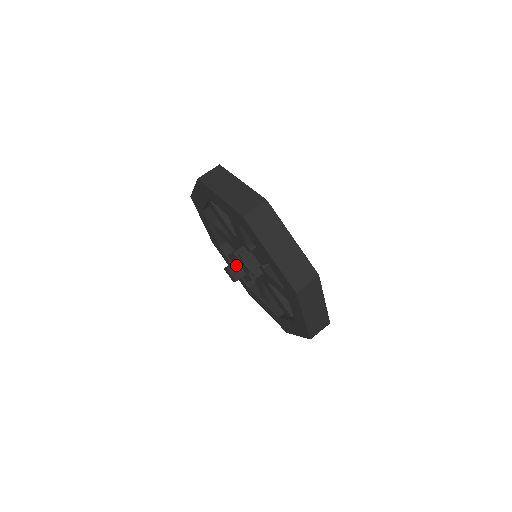
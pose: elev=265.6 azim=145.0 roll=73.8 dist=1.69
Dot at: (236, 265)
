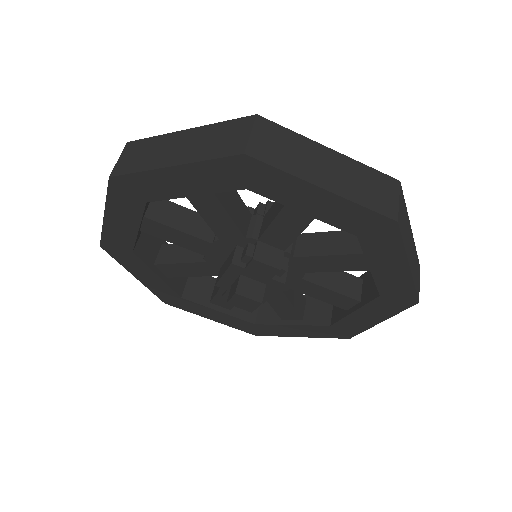
Dot at: (244, 281)
